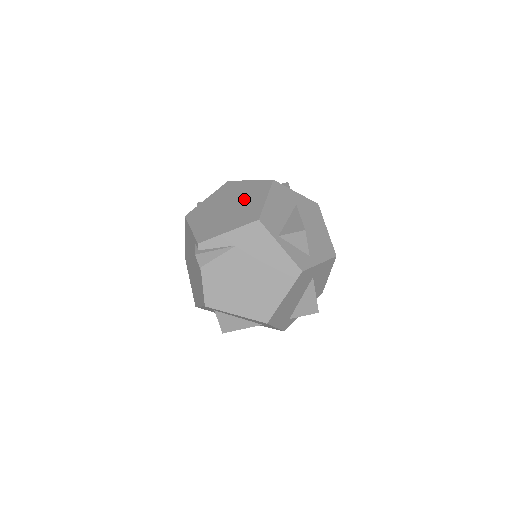
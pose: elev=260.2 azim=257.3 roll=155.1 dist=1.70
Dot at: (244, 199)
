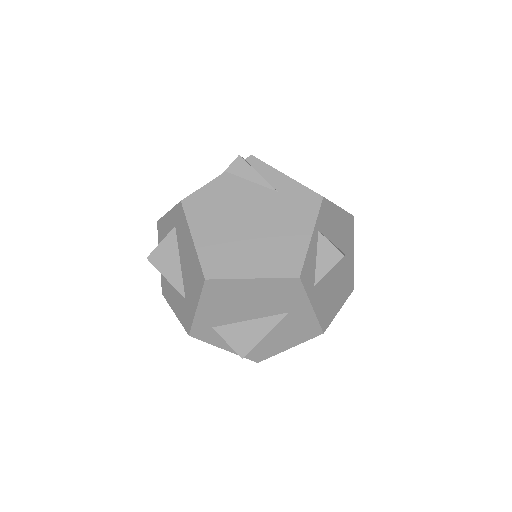
Dot at: occluded
